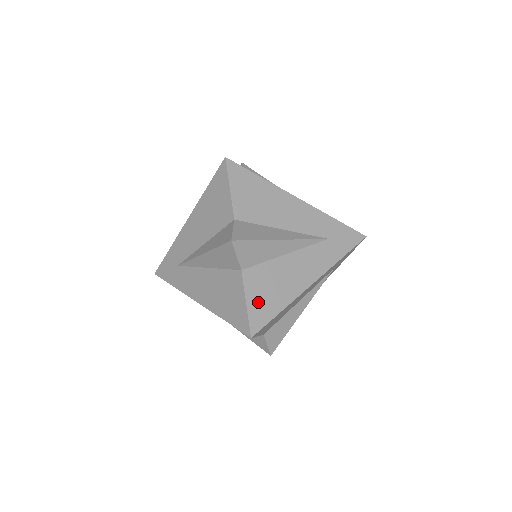
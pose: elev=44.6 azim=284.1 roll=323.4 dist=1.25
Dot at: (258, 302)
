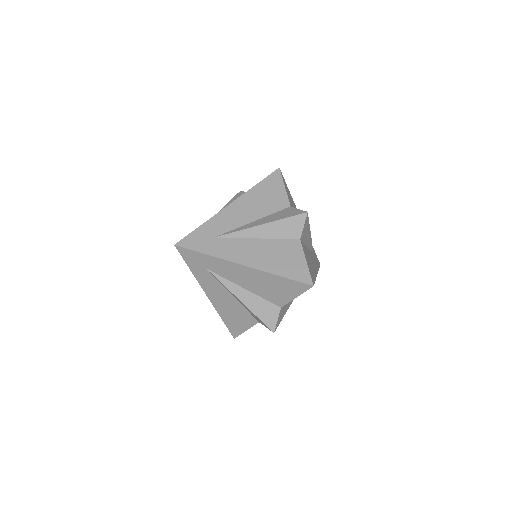
Dot at: (309, 265)
